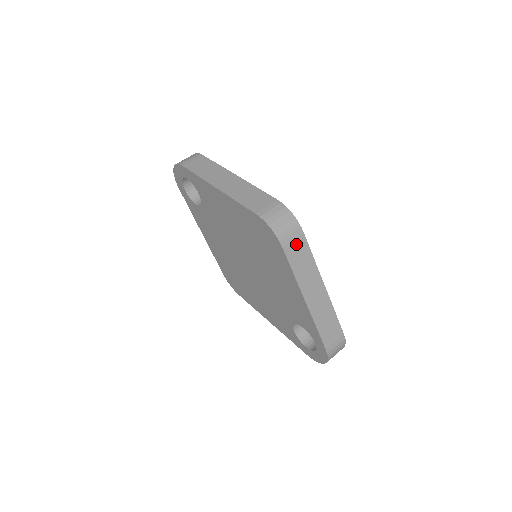
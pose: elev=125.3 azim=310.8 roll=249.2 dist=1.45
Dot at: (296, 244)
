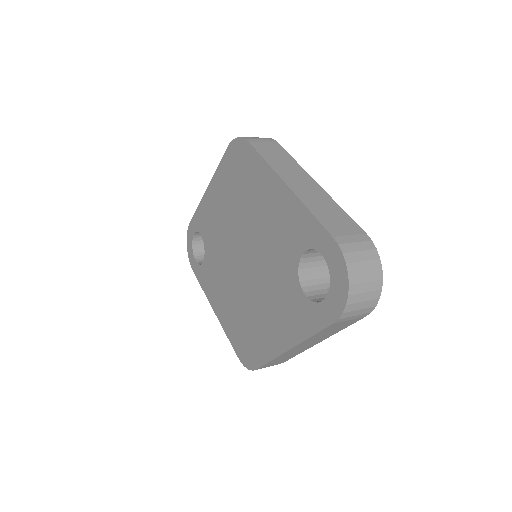
Dot at: (268, 146)
